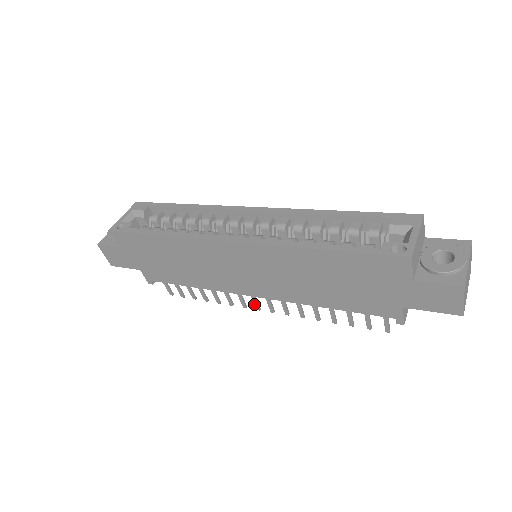
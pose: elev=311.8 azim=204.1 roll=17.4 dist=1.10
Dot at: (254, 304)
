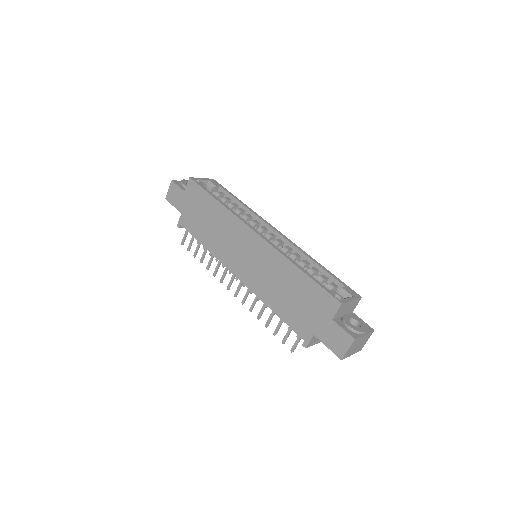
Dot at: (229, 283)
